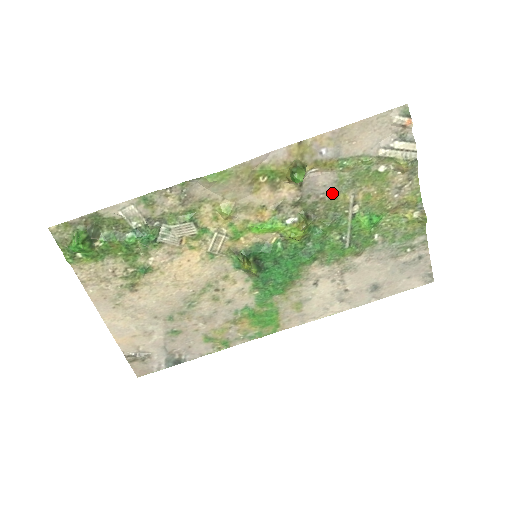
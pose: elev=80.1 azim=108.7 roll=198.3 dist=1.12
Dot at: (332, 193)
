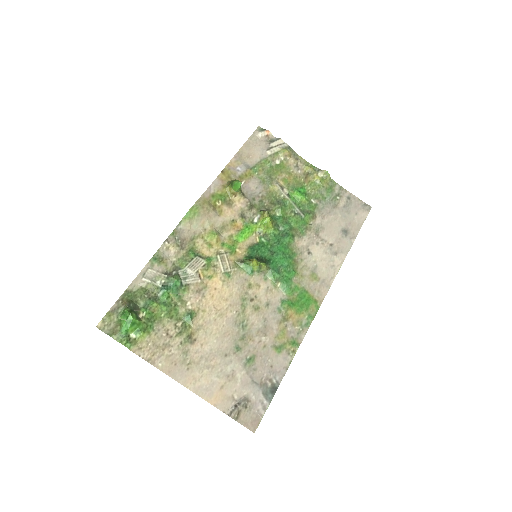
Dot at: (265, 190)
